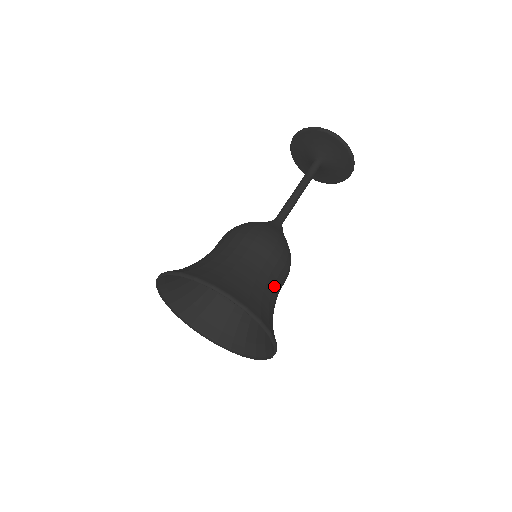
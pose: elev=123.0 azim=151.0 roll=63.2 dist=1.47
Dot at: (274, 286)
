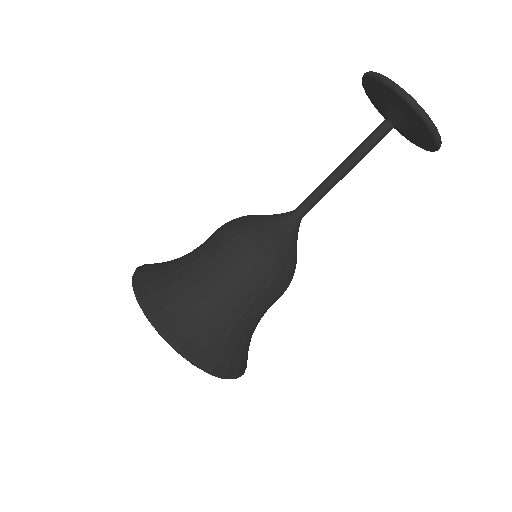
Dot at: occluded
